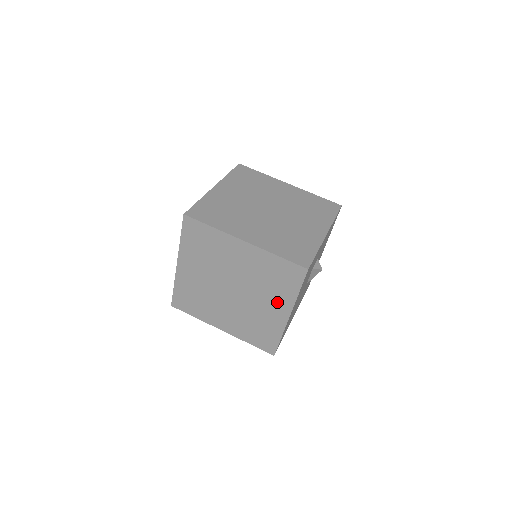
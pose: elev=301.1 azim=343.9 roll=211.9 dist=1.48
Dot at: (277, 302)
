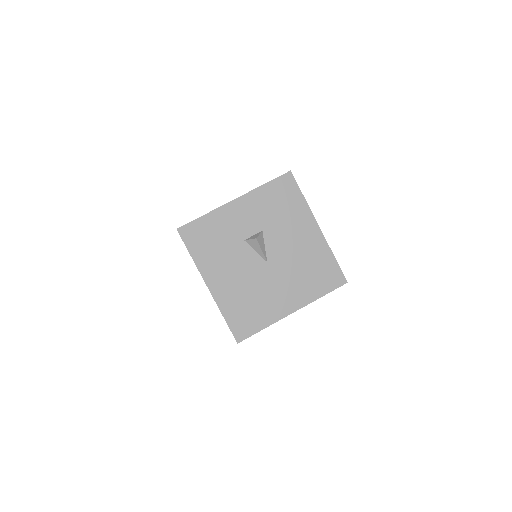
Dot at: occluded
